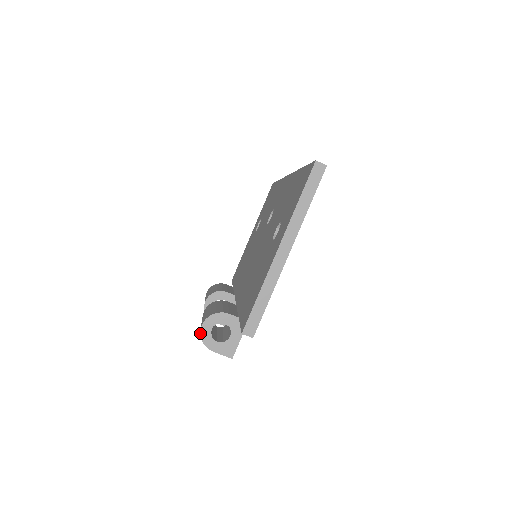
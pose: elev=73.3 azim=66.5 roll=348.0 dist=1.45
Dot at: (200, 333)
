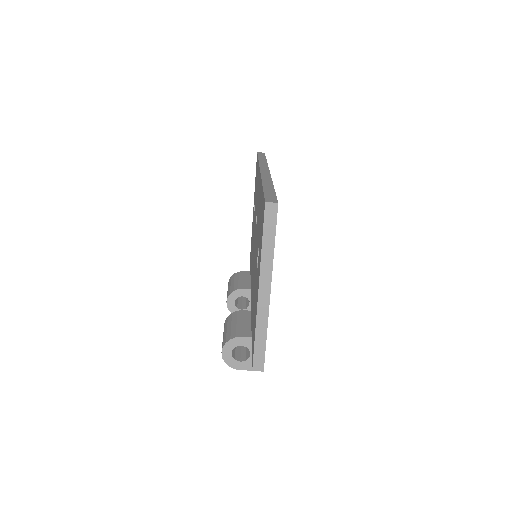
Dot at: (223, 359)
